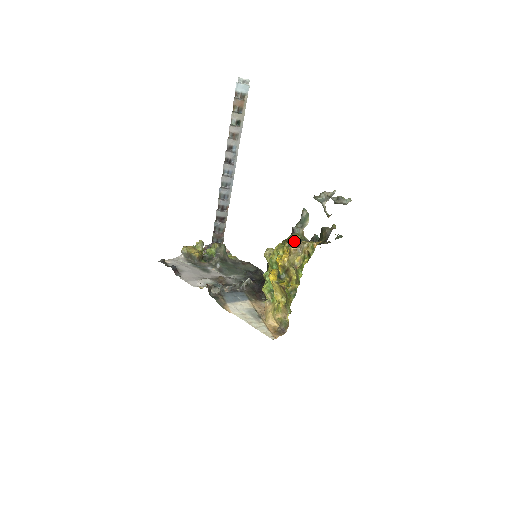
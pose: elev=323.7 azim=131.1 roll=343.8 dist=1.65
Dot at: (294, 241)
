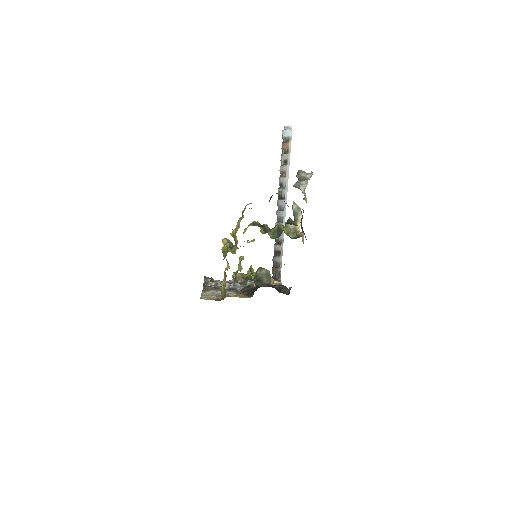
Dot at: occluded
